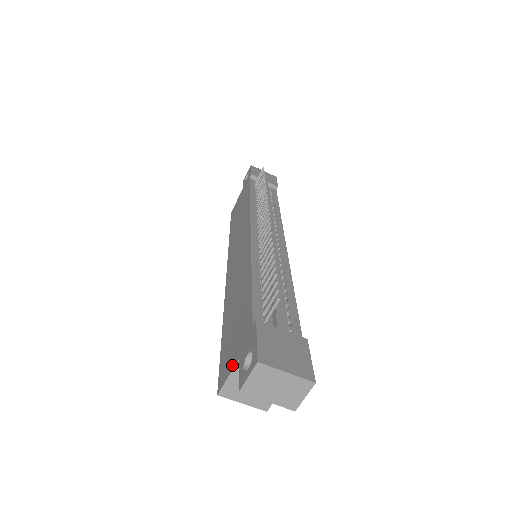
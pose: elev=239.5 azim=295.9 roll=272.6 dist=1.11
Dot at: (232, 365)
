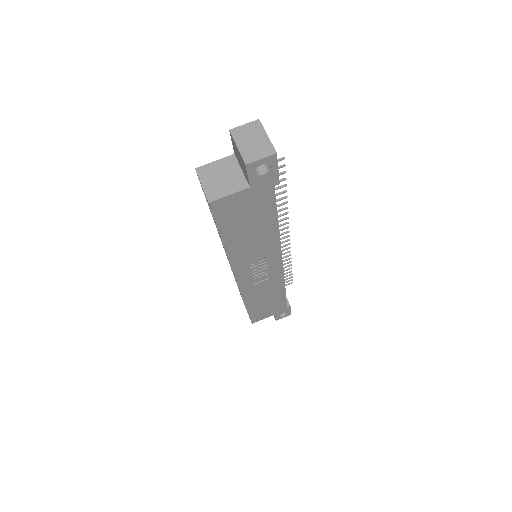
Dot at: (223, 161)
